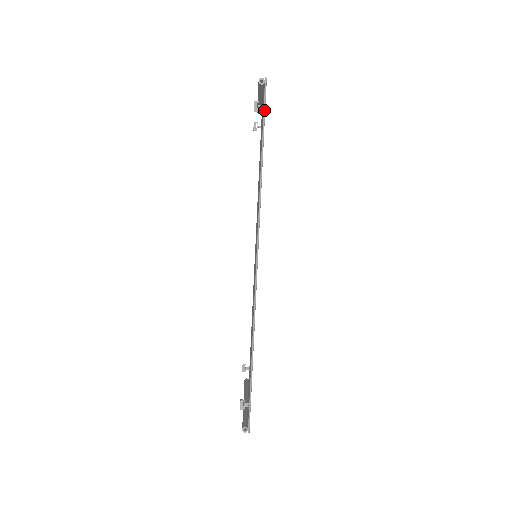
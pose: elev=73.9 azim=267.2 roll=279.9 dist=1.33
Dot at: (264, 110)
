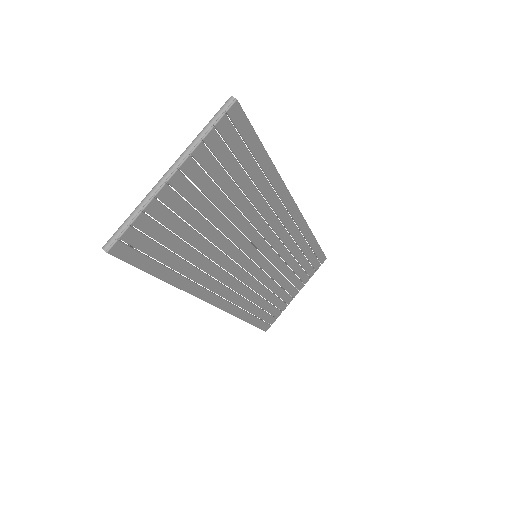
Dot at: occluded
